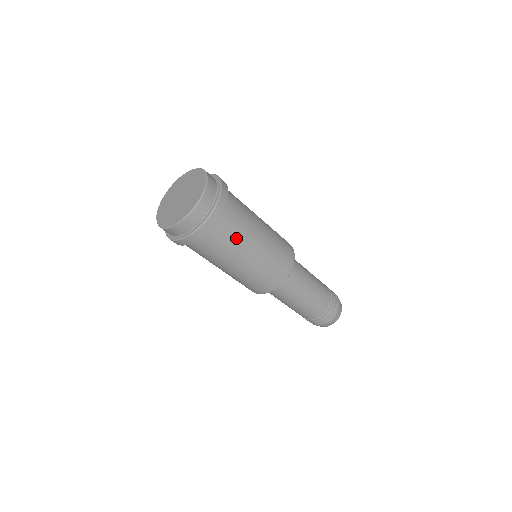
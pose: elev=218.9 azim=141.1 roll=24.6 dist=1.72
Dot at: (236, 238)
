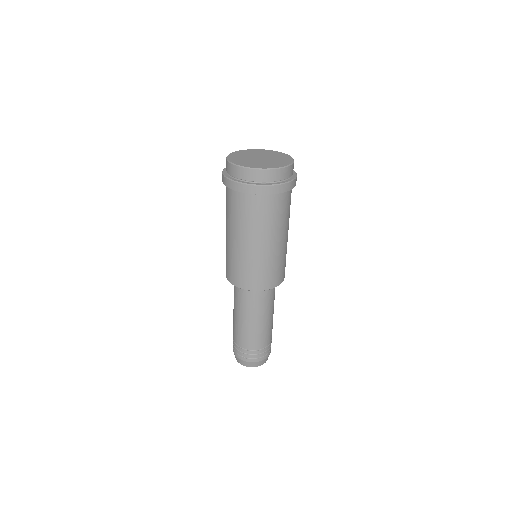
Dot at: occluded
